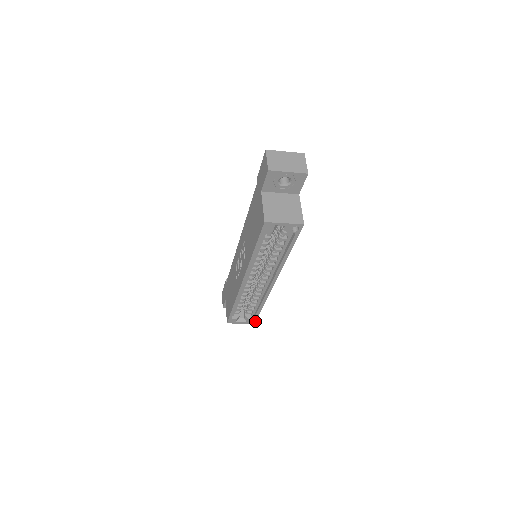
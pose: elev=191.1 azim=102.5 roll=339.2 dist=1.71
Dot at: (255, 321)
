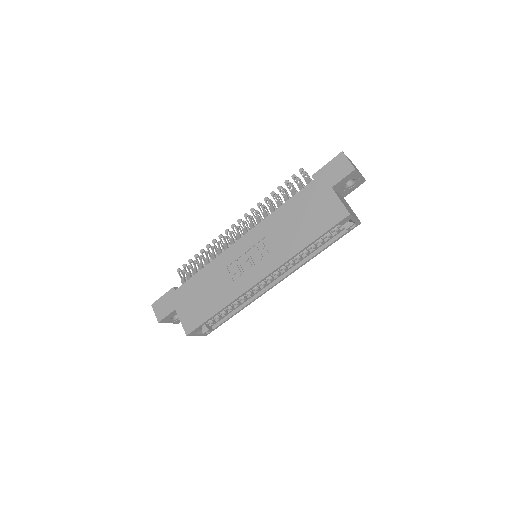
Dot at: occluded
